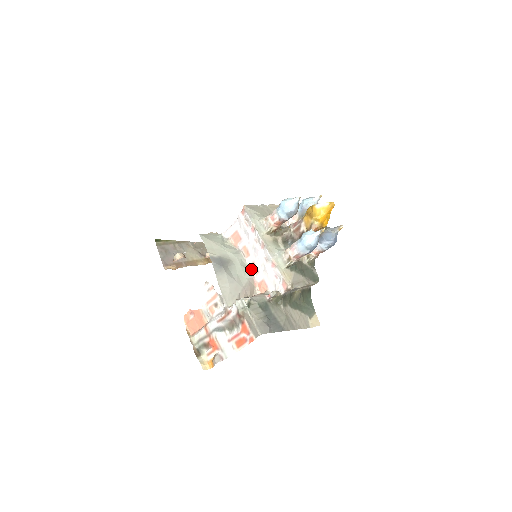
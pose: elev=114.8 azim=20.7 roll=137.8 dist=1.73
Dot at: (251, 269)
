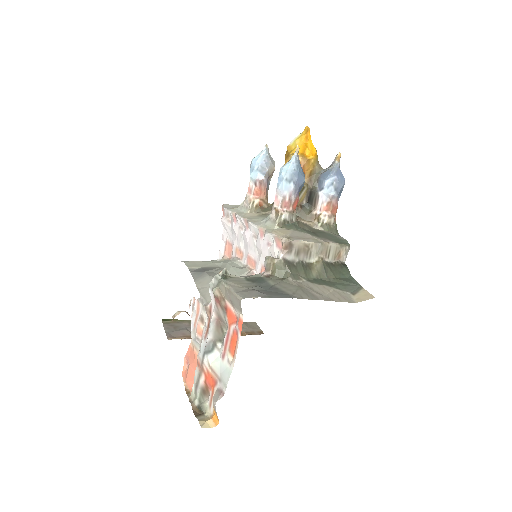
Dot at: (248, 267)
